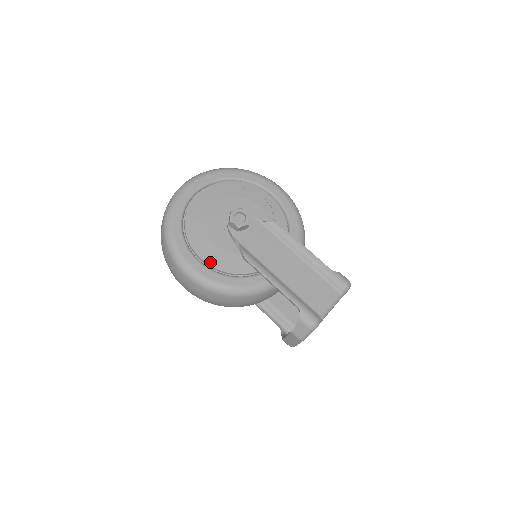
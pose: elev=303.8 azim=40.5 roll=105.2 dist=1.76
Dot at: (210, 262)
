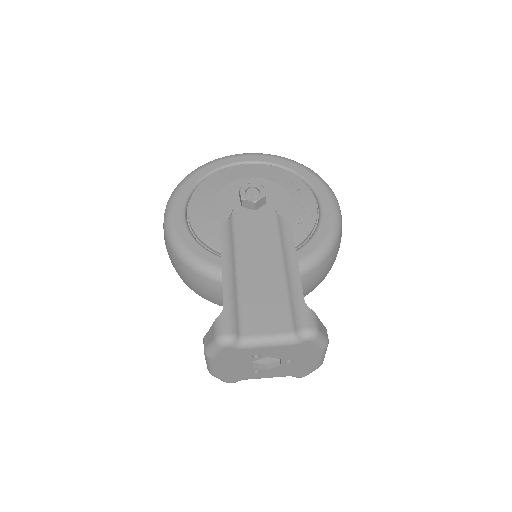
Dot at: (192, 218)
